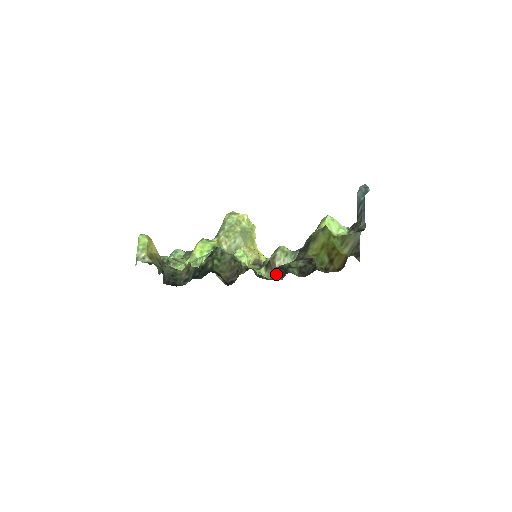
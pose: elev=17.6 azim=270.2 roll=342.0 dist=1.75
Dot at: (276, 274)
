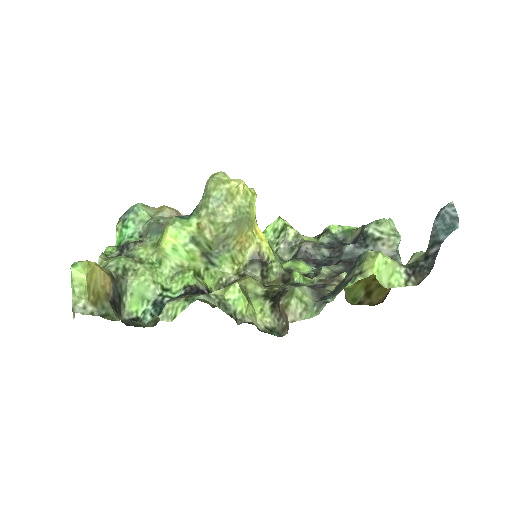
Dot at: (287, 330)
